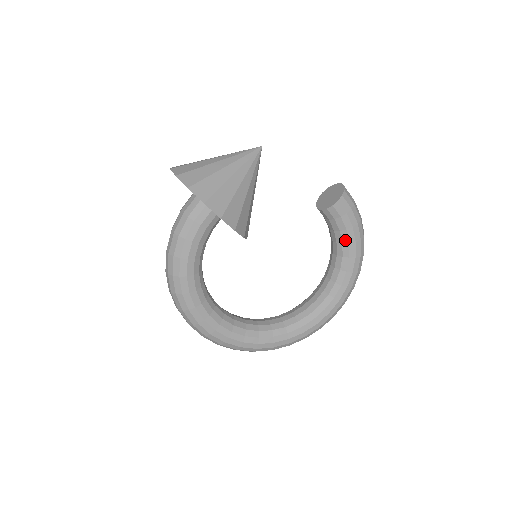
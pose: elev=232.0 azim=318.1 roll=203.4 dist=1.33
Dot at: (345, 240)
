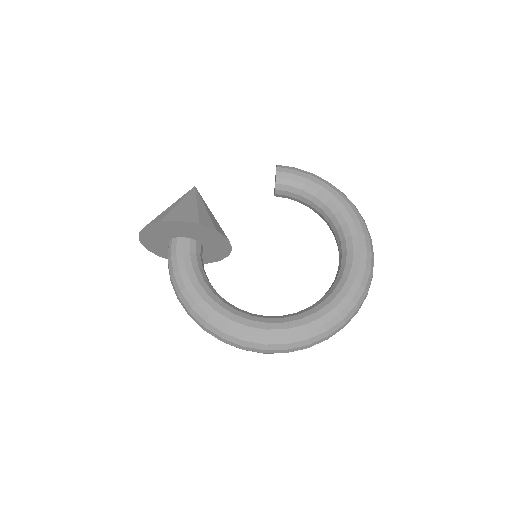
Dot at: (313, 192)
